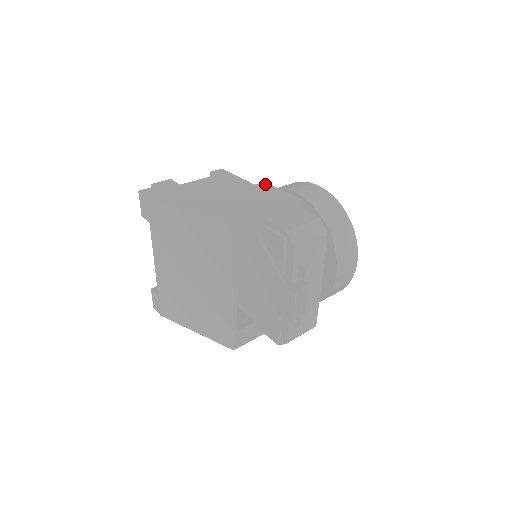
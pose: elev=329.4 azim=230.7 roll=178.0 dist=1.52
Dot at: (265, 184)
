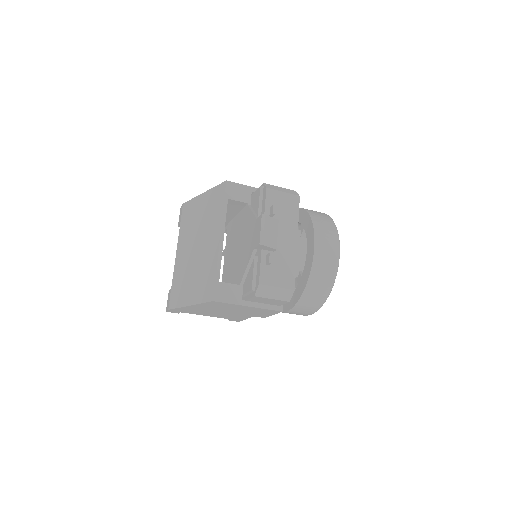
Dot at: occluded
